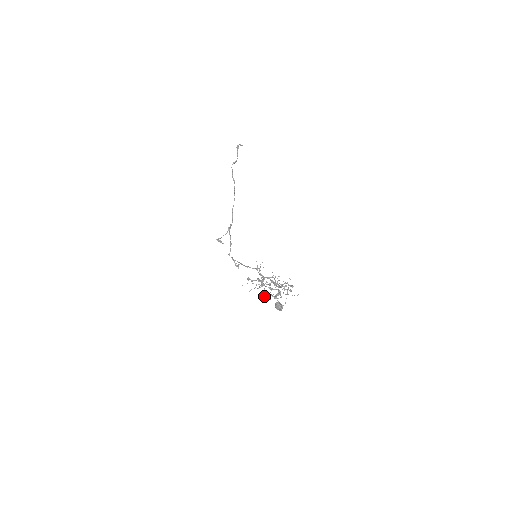
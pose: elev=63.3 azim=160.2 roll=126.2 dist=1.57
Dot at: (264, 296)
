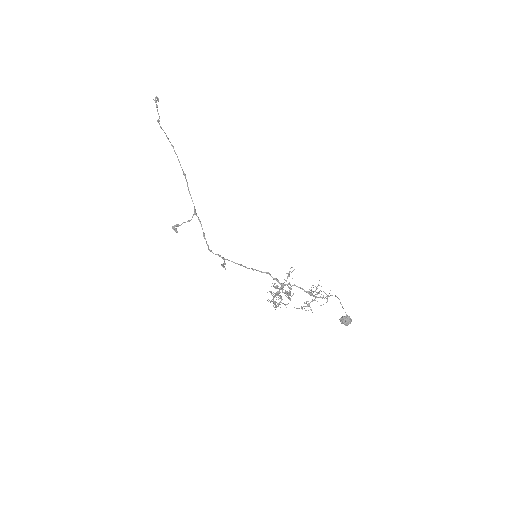
Dot at: (298, 308)
